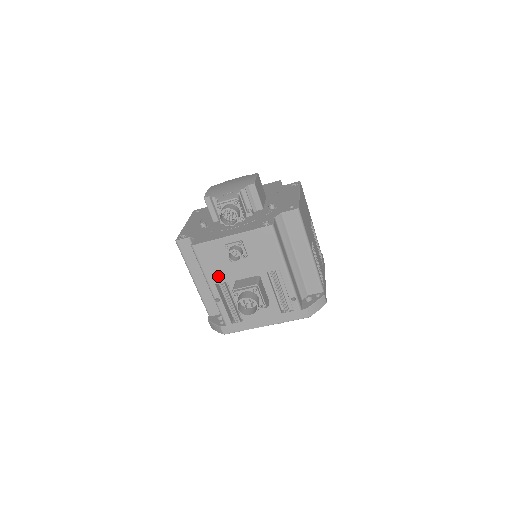
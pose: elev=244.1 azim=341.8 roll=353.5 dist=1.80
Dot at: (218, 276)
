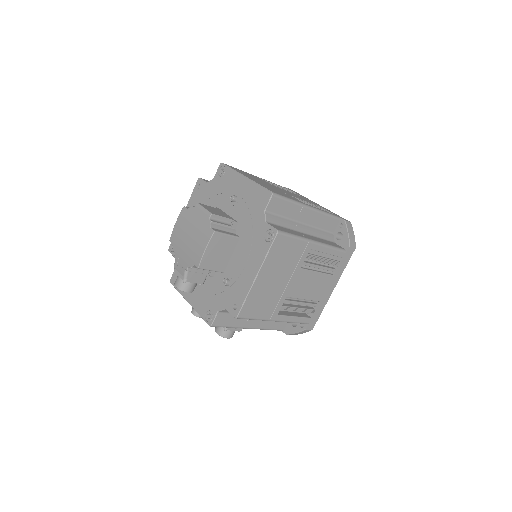
Dot at: occluded
